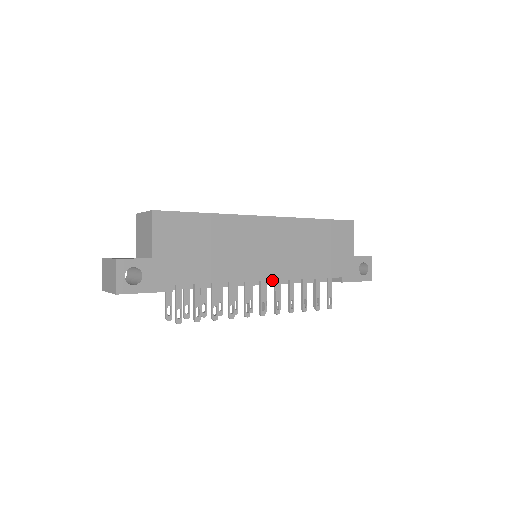
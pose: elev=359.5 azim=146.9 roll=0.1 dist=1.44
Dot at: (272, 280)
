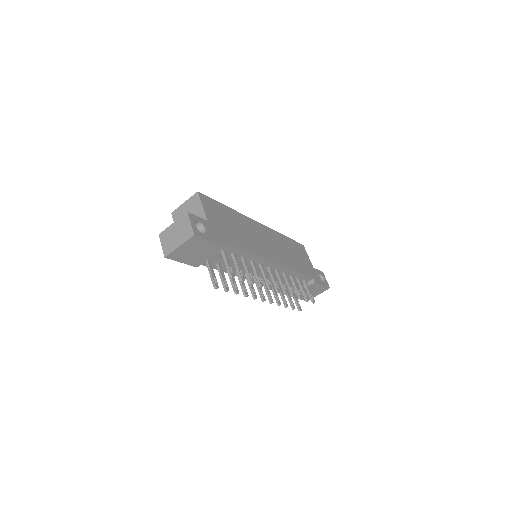
Dot at: occluded
